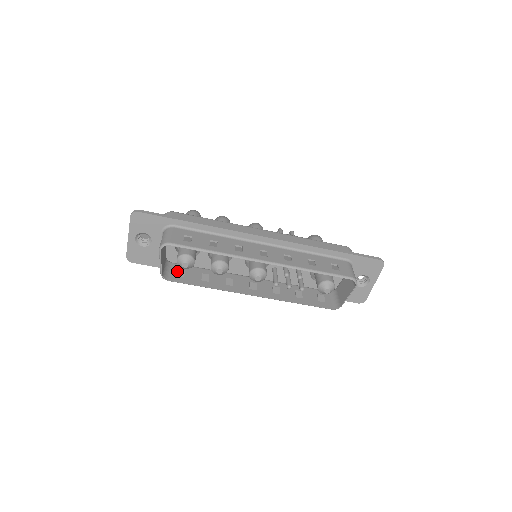
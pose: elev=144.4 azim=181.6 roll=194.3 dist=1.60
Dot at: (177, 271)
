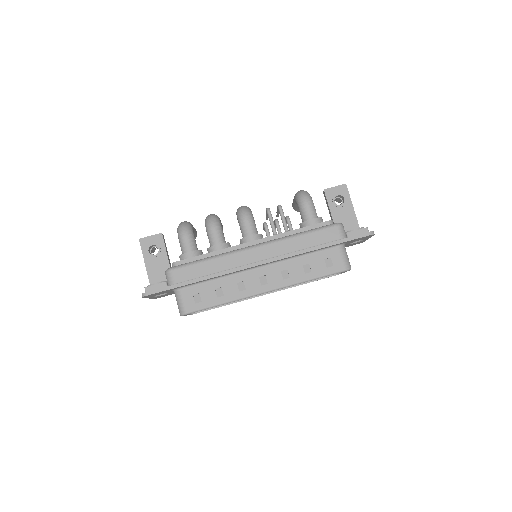
Dot at: occluded
